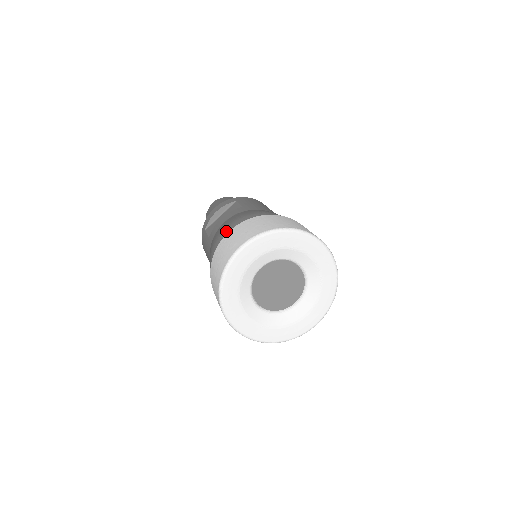
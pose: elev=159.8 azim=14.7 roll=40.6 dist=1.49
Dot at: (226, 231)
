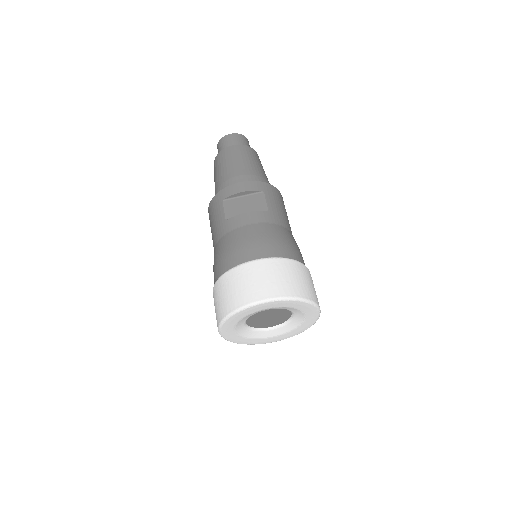
Dot at: (251, 251)
